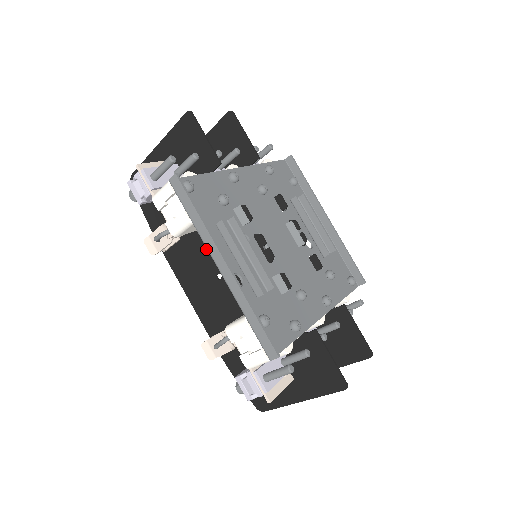
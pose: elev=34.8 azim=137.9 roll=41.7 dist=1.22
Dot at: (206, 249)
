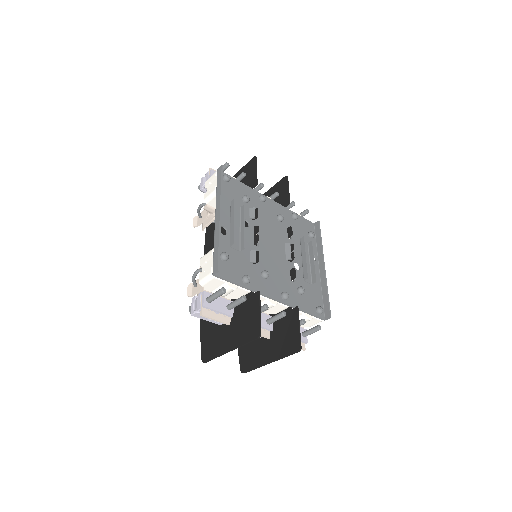
Dot at: occluded
